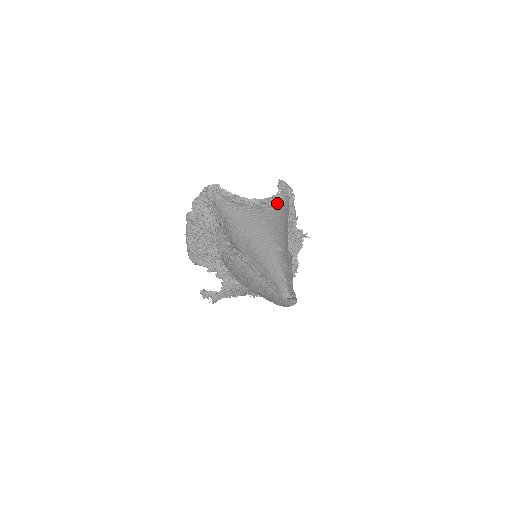
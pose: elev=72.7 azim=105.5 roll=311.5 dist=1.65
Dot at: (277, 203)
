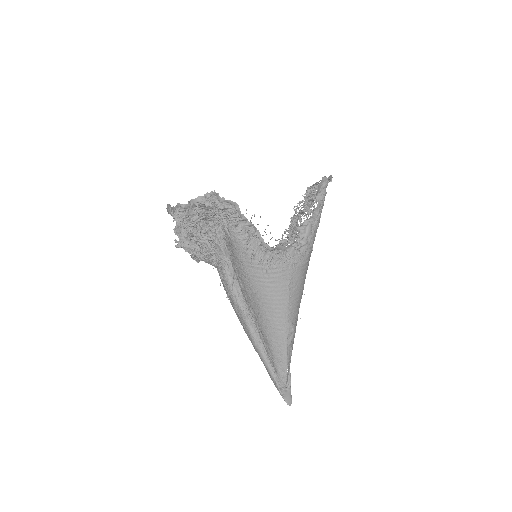
Dot at: (308, 244)
